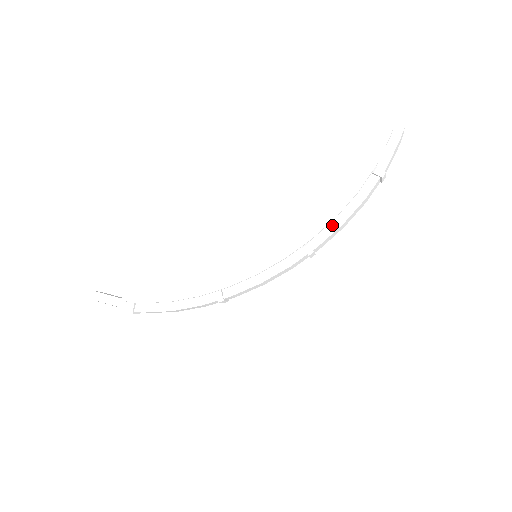
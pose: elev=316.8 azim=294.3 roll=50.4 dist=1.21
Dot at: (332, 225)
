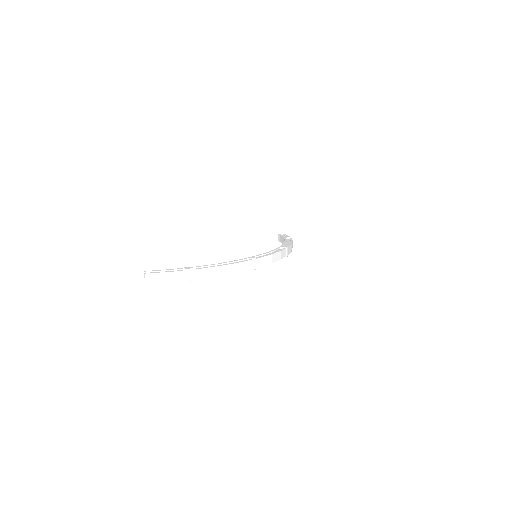
Dot at: (286, 245)
